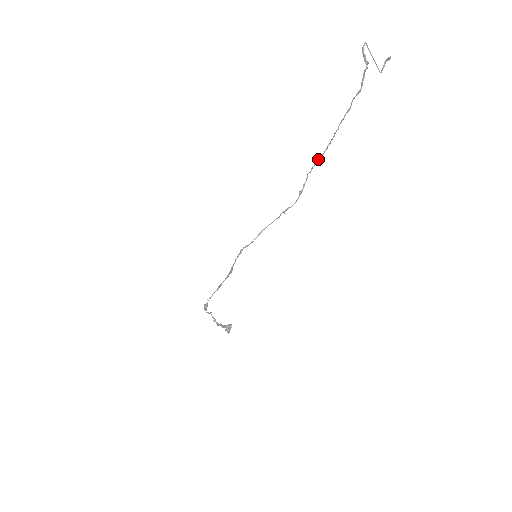
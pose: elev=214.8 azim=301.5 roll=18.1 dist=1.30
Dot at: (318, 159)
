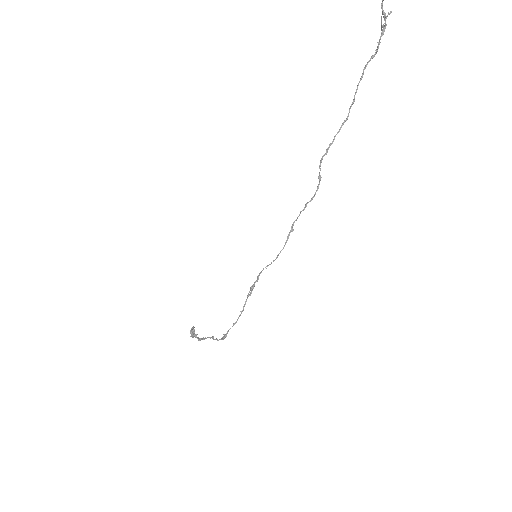
Dot at: (334, 138)
